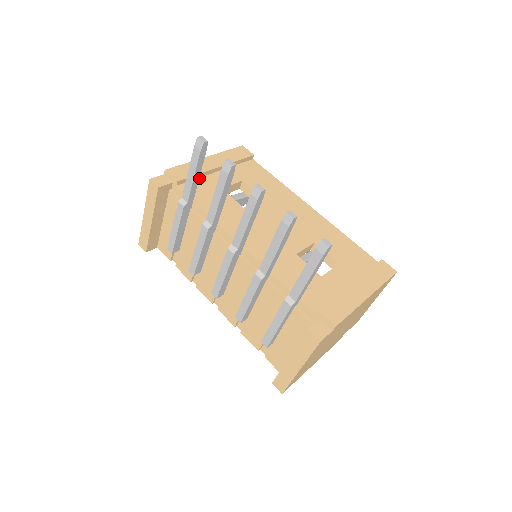
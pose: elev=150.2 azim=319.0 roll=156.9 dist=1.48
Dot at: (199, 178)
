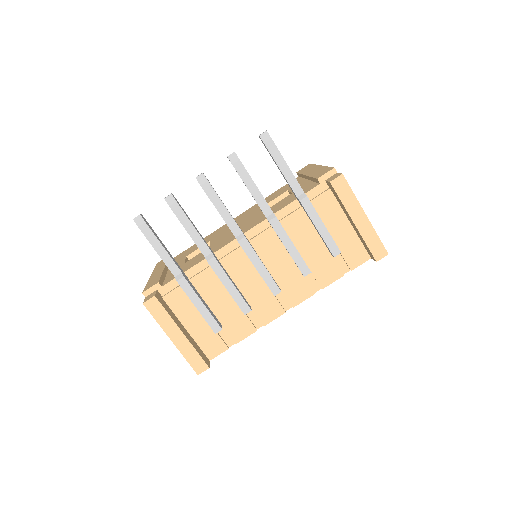
Dot at: (165, 278)
